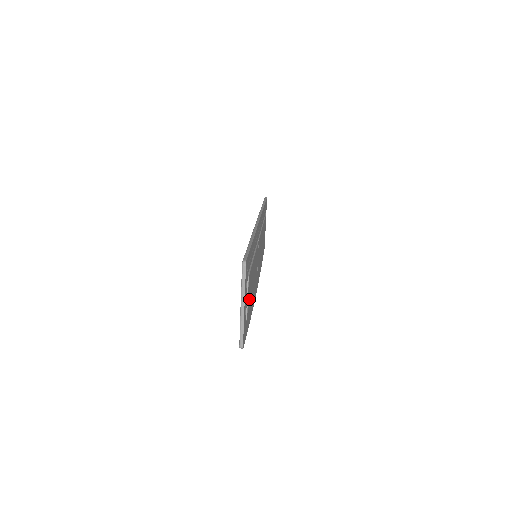
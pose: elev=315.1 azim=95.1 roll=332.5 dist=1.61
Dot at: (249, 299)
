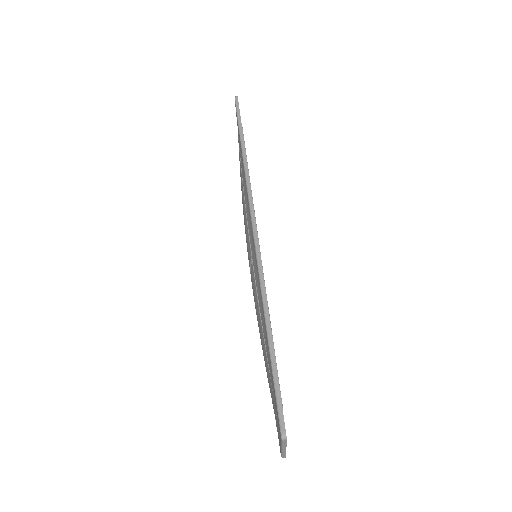
Dot at: occluded
